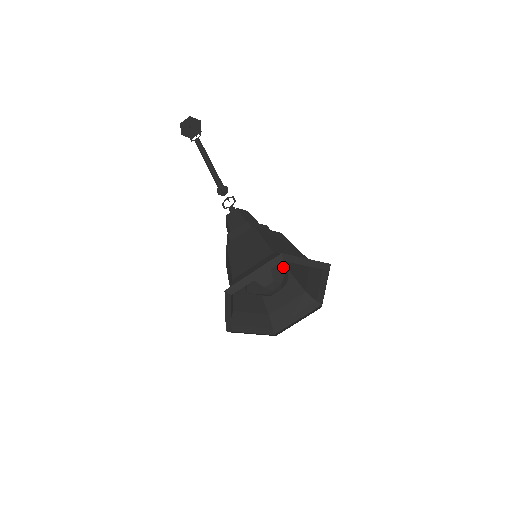
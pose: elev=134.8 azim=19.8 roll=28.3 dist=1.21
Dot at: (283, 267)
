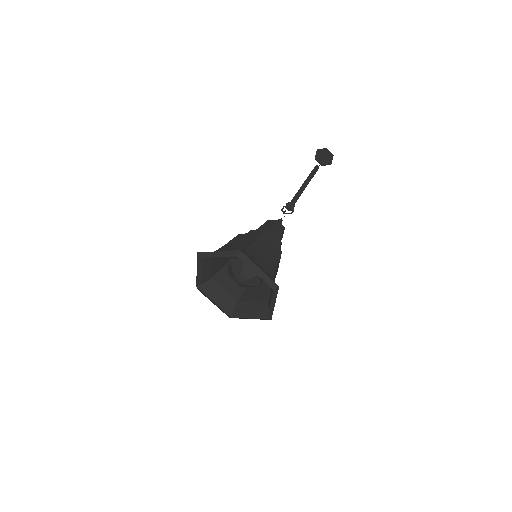
Dot at: (241, 261)
